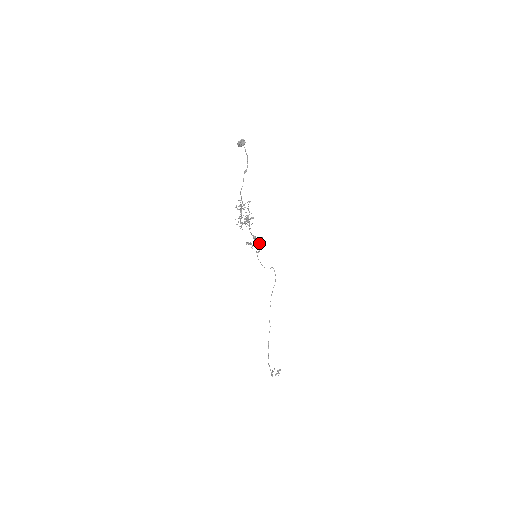
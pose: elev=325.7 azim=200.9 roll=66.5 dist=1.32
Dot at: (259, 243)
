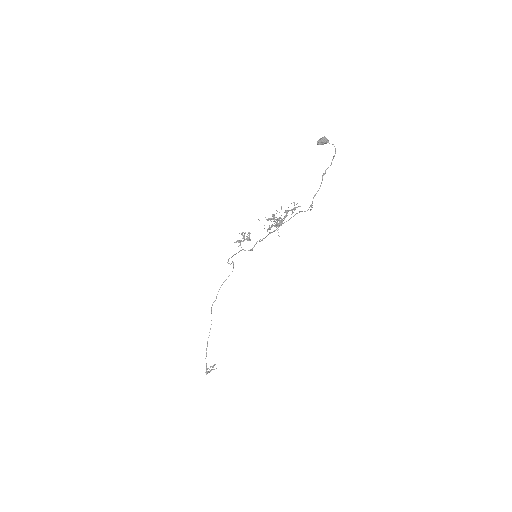
Dot at: (250, 240)
